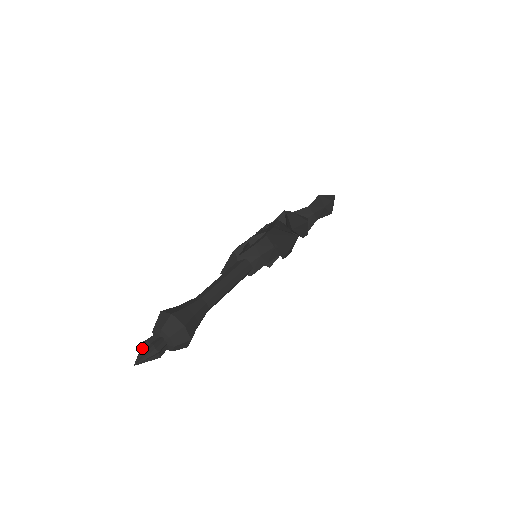
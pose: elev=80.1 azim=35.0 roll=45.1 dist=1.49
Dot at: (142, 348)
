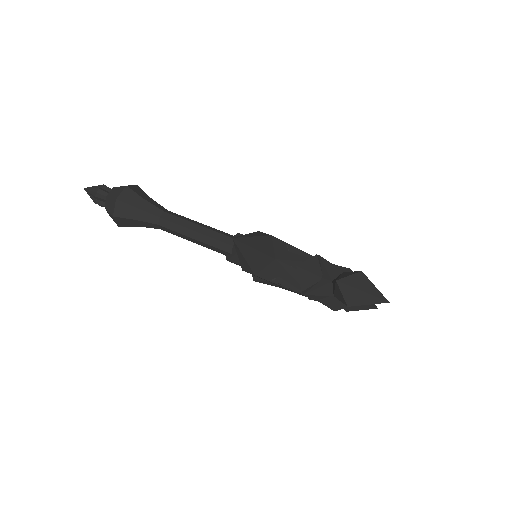
Dot at: occluded
